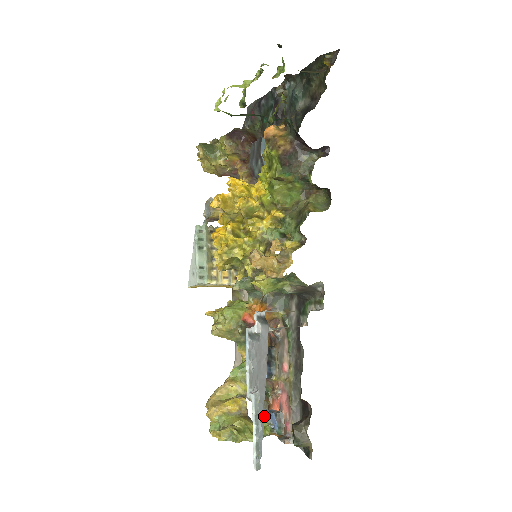
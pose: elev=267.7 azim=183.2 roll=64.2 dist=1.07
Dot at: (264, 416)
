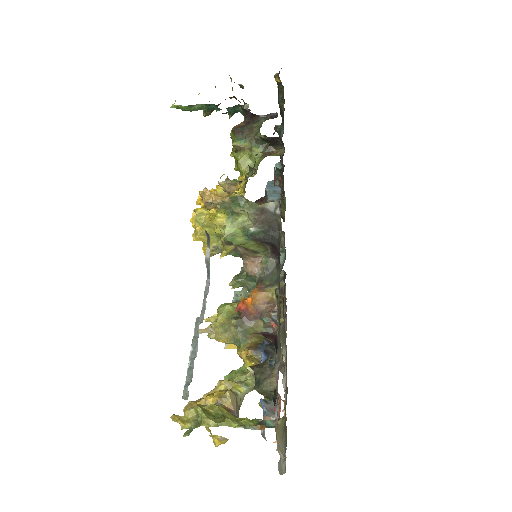
Dot at: occluded
